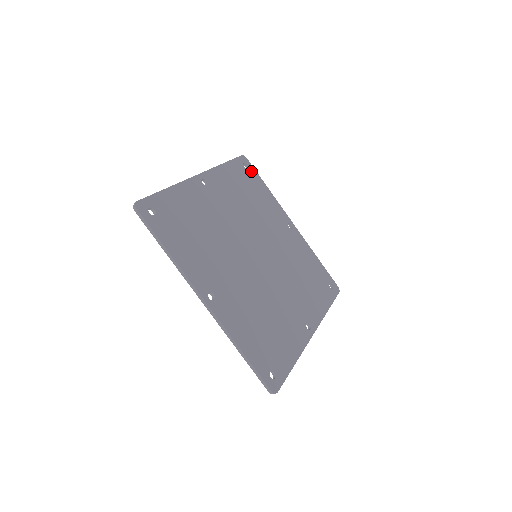
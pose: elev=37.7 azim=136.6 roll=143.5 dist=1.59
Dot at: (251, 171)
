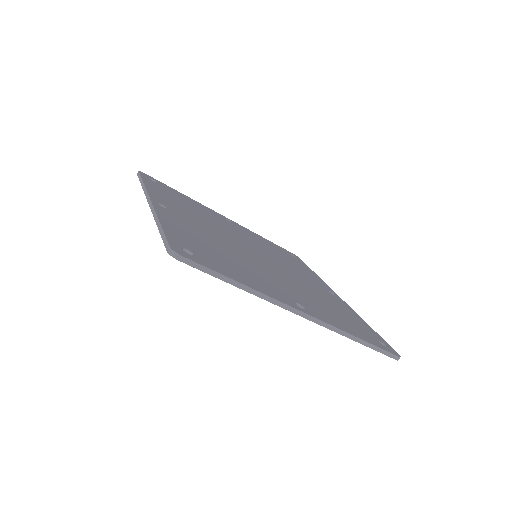
Dot at: (160, 183)
